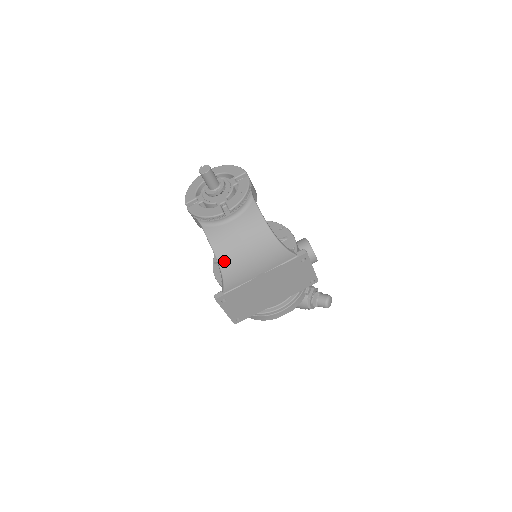
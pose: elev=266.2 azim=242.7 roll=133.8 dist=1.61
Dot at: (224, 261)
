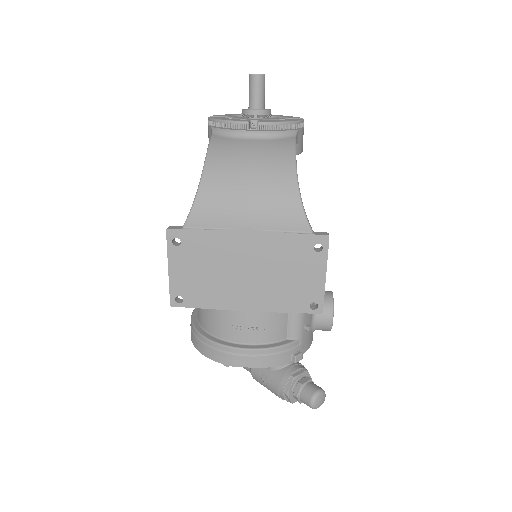
Dot at: (211, 176)
